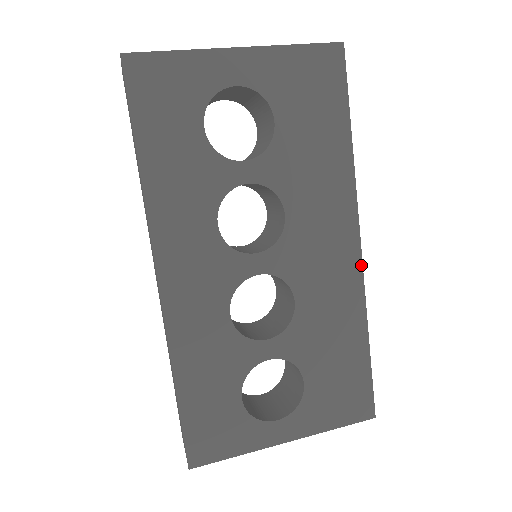
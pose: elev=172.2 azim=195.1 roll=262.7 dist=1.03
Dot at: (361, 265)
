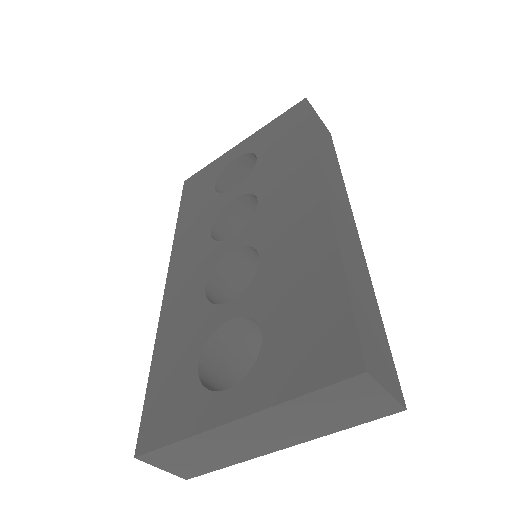
Dot at: (327, 204)
